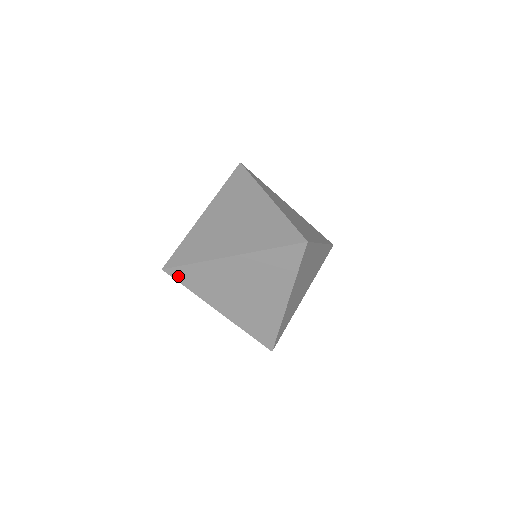
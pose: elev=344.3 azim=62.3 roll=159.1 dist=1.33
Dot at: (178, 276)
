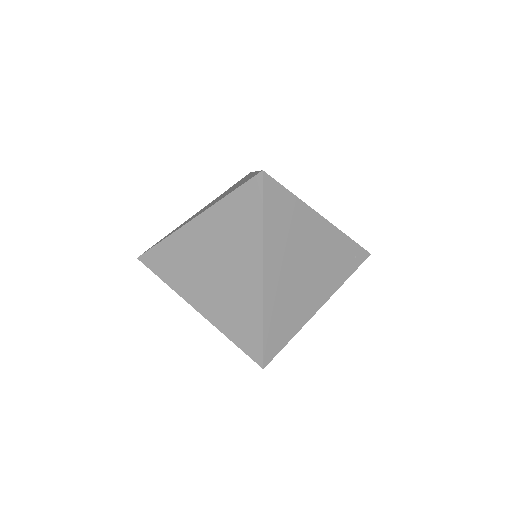
Dot at: (151, 263)
